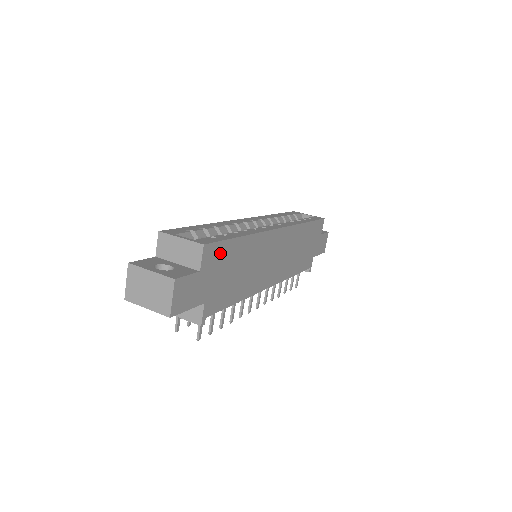
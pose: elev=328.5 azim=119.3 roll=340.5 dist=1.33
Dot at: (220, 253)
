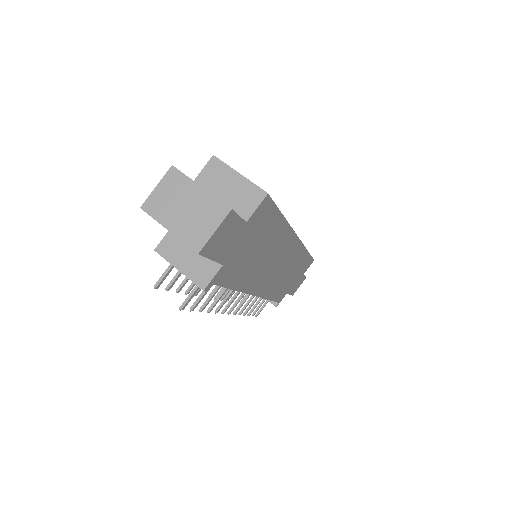
Dot at: (266, 218)
